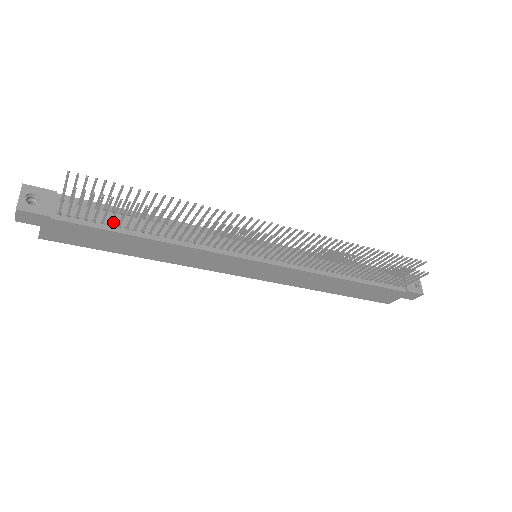
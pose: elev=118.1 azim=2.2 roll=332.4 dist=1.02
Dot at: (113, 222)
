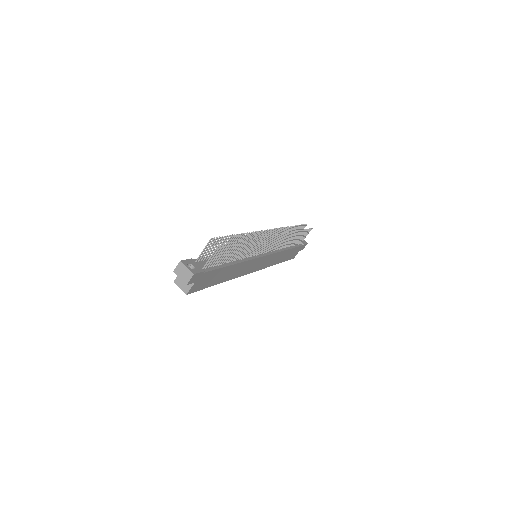
Dot at: occluded
